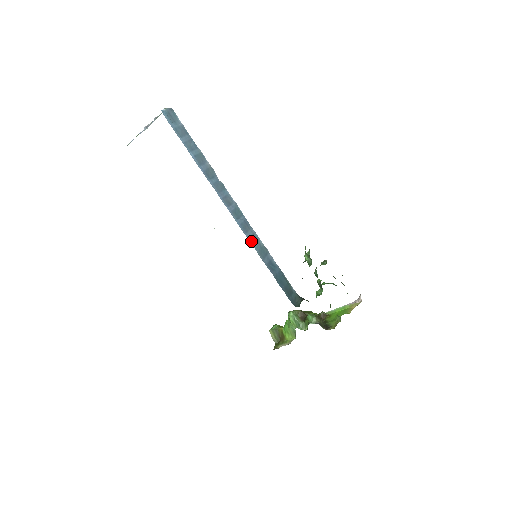
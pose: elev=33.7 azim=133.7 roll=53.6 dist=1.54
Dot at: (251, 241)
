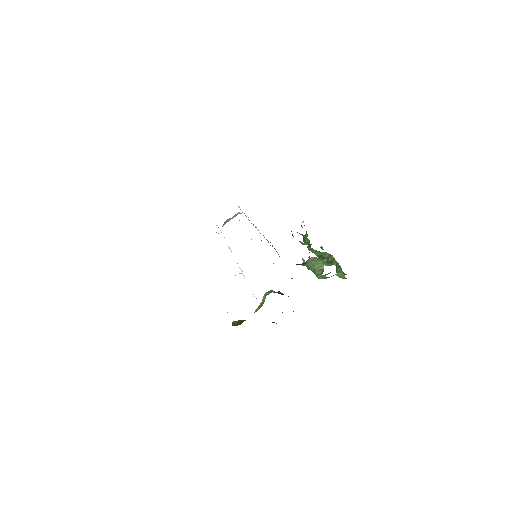
Dot at: occluded
